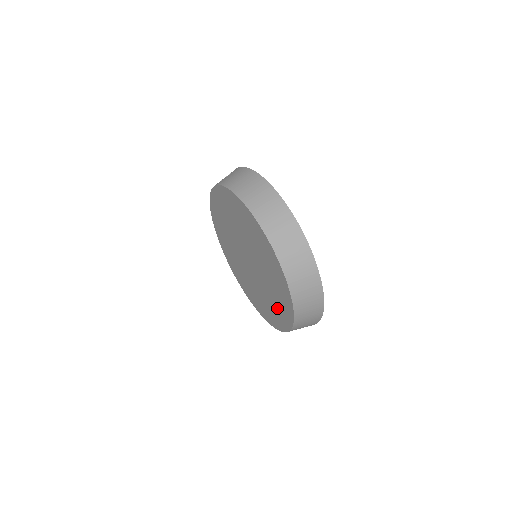
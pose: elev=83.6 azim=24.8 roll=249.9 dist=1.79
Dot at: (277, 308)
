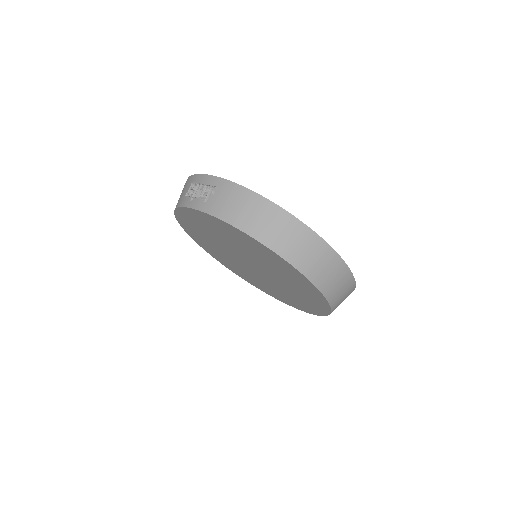
Dot at: (294, 300)
